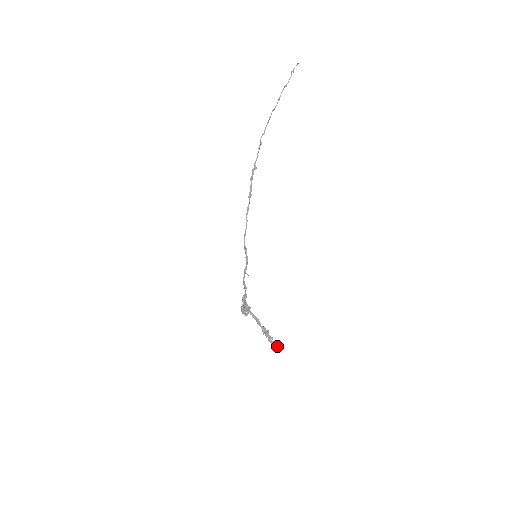
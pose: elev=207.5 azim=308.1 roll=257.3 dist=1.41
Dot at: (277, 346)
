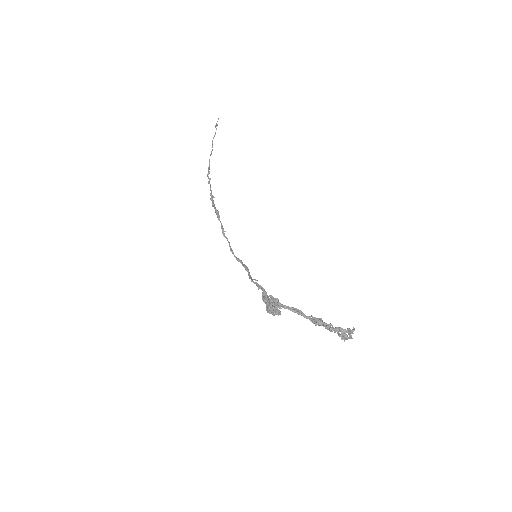
Dot at: (344, 333)
